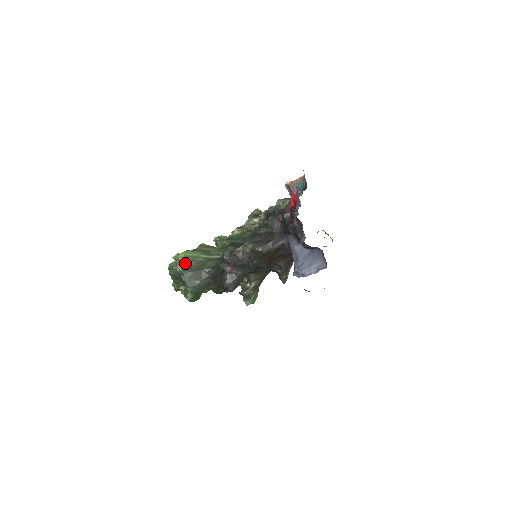
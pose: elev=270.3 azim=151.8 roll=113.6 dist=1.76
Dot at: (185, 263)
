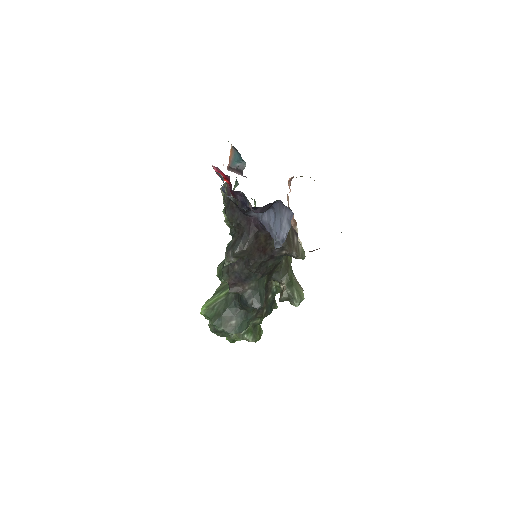
Dot at: (210, 314)
